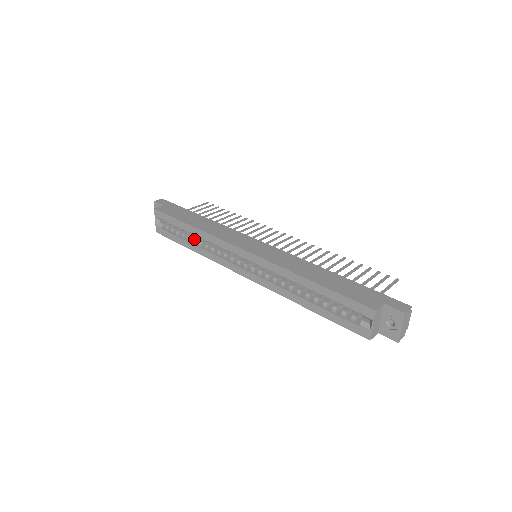
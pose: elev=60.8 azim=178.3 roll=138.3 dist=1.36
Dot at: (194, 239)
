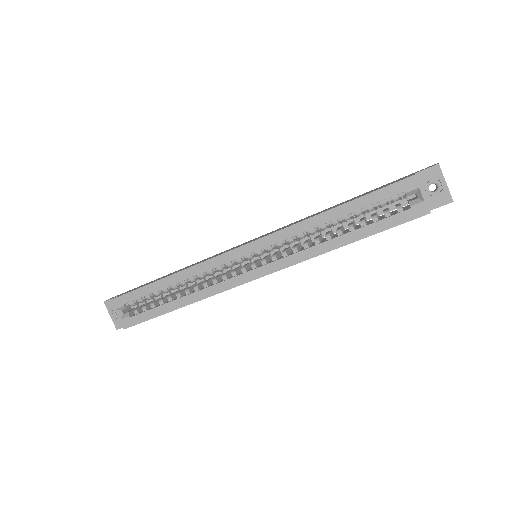
Dot at: (176, 293)
